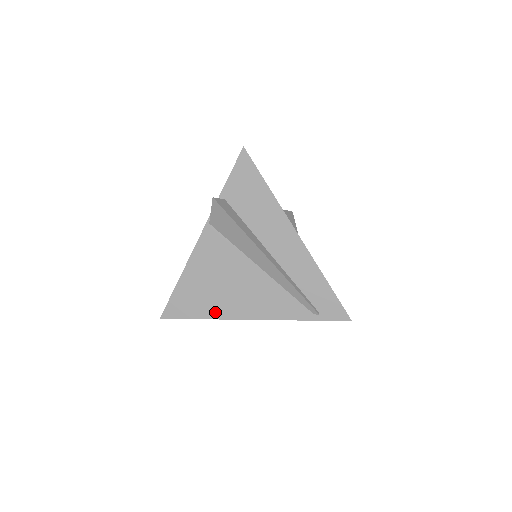
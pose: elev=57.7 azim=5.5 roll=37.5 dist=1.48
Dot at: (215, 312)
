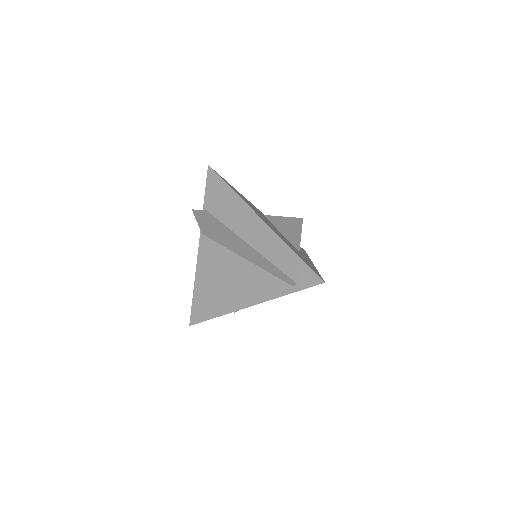
Dot at: (222, 308)
